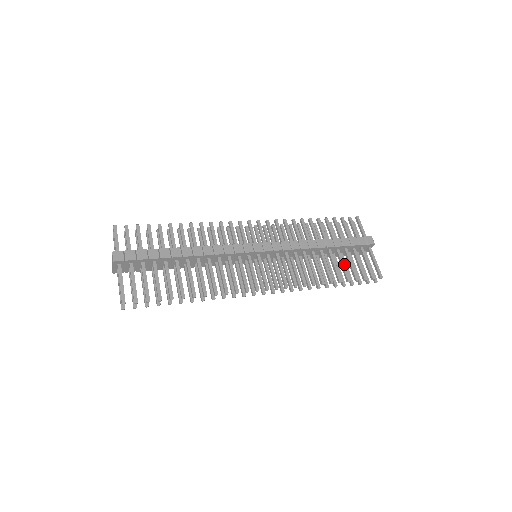
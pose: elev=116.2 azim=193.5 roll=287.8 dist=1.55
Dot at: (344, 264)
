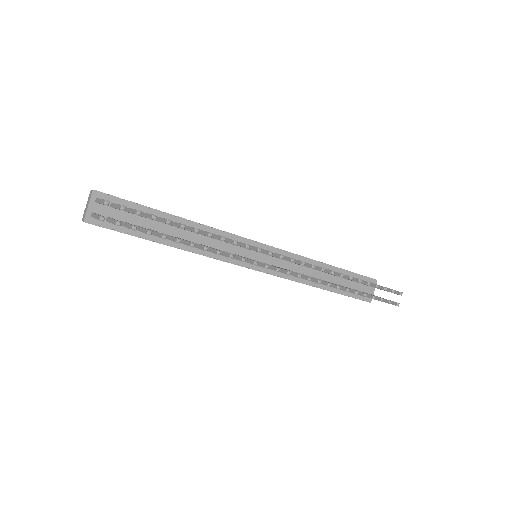
Dot at: occluded
